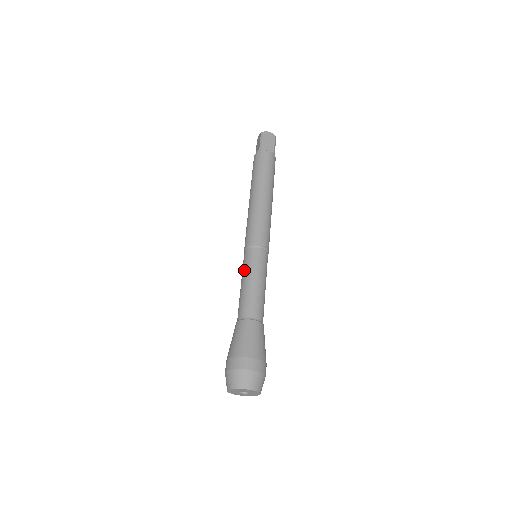
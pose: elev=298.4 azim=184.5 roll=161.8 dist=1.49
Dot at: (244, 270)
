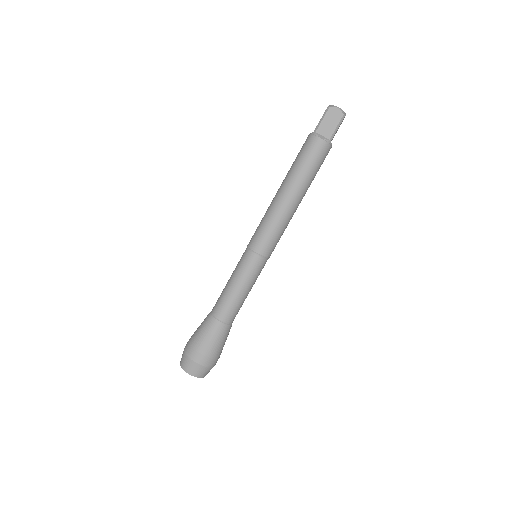
Dot at: (235, 268)
